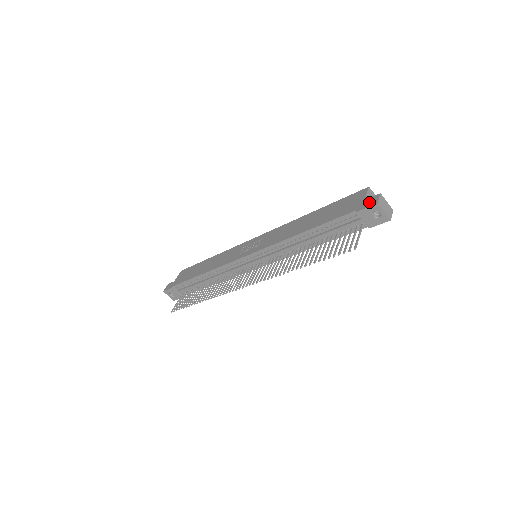
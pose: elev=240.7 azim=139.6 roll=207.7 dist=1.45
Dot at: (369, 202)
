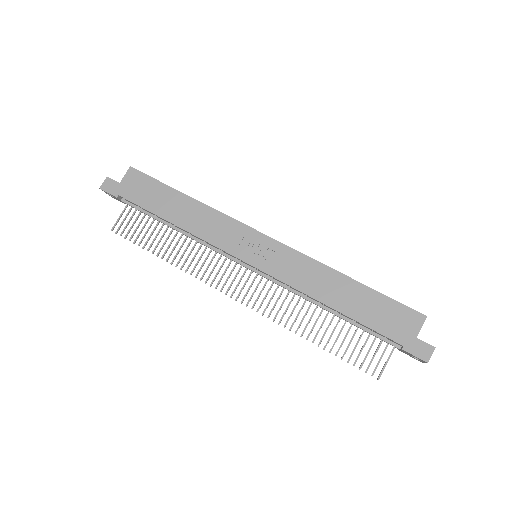
Dot at: (420, 350)
